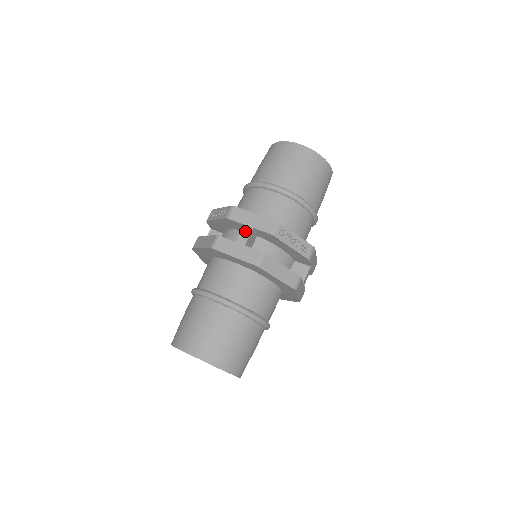
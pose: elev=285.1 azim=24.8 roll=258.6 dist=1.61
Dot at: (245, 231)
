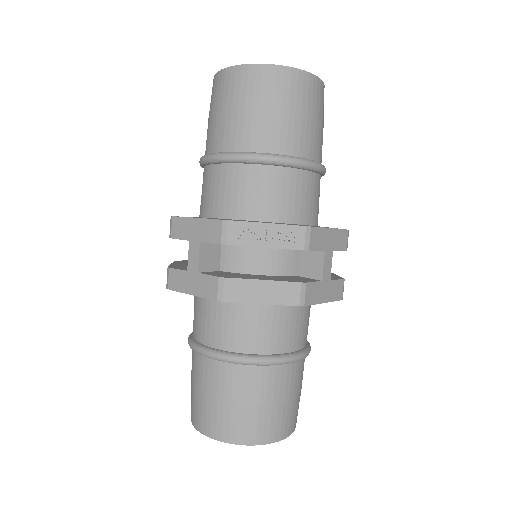
Dot at: (192, 250)
